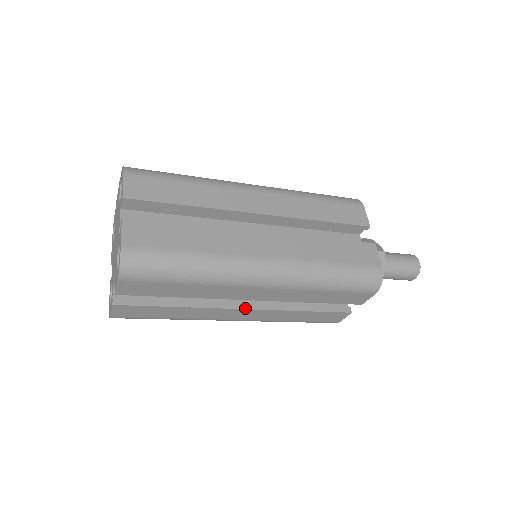
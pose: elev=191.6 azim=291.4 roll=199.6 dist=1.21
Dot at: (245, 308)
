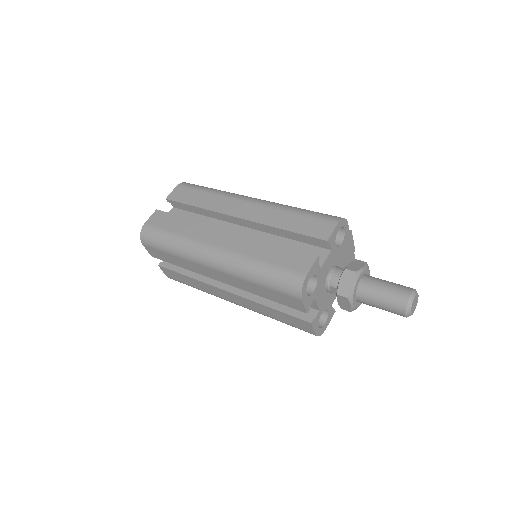
Dot at: (227, 290)
